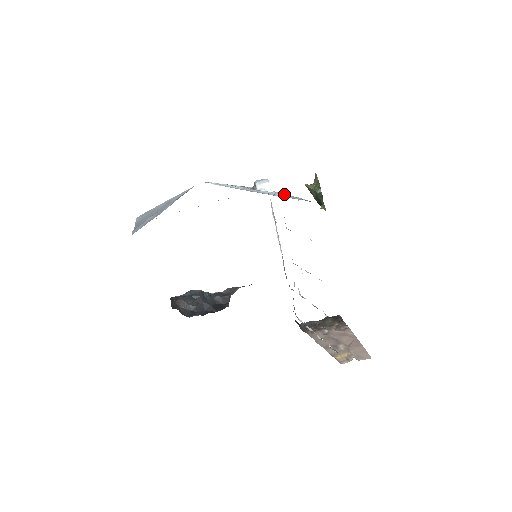
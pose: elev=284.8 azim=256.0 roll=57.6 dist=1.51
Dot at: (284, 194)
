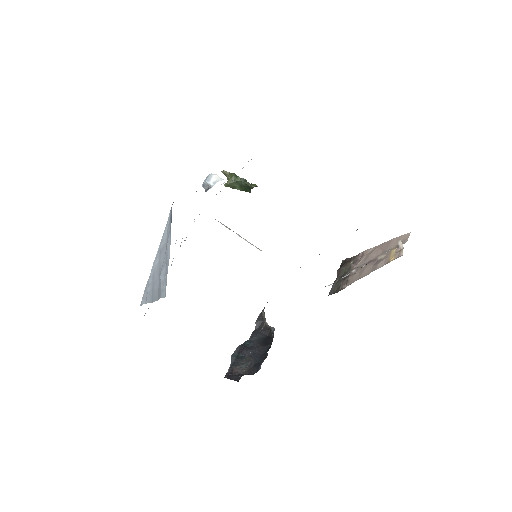
Dot at: occluded
